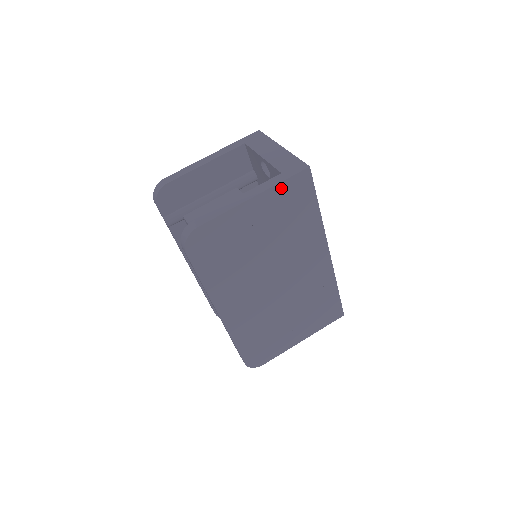
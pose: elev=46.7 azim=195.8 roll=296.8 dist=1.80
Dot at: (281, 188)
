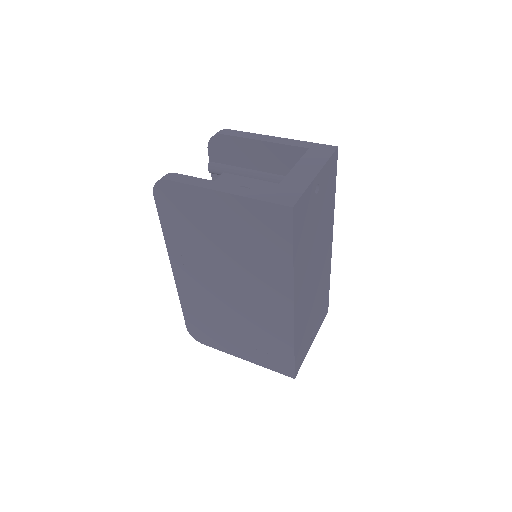
Dot at: (255, 205)
